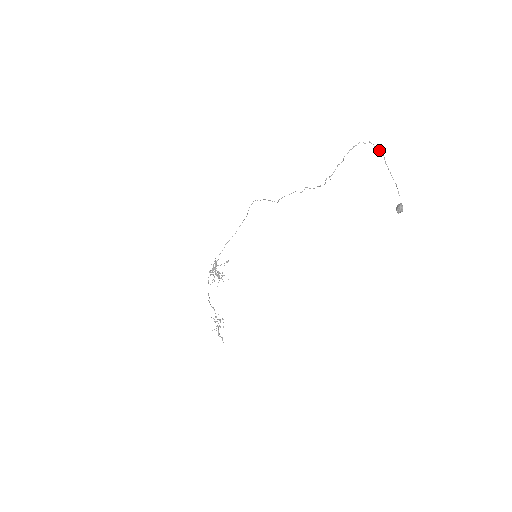
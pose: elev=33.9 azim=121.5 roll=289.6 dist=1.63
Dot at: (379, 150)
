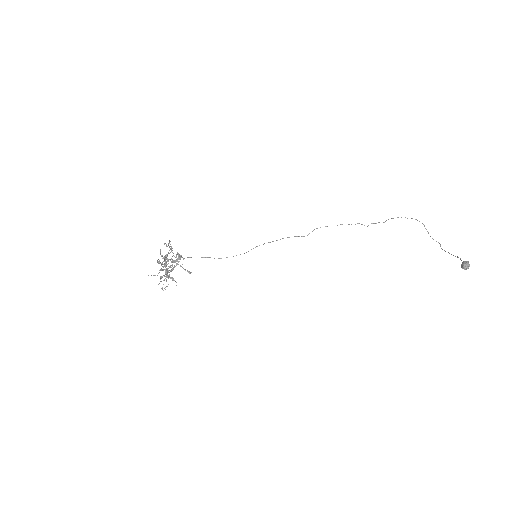
Dot at: (436, 241)
